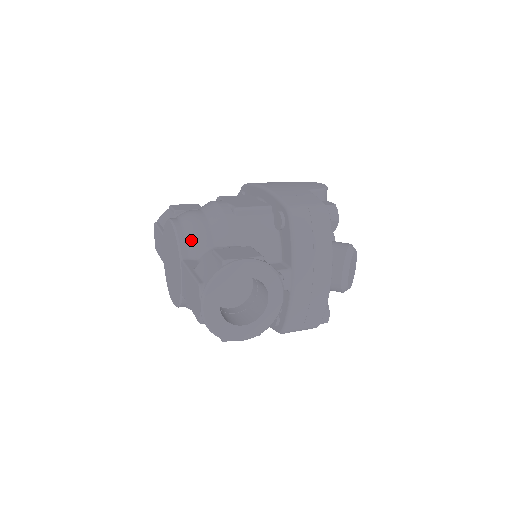
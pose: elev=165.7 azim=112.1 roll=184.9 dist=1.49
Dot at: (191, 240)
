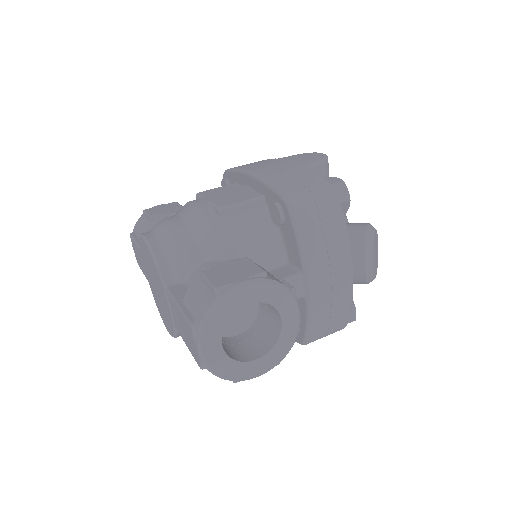
Dot at: (172, 259)
